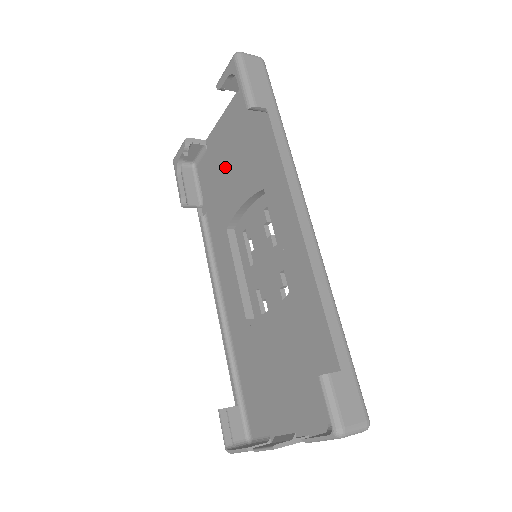
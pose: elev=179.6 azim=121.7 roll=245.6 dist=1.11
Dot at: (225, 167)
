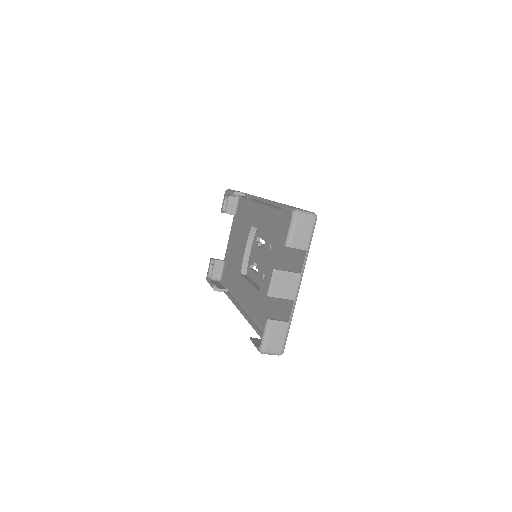
Dot at: (234, 252)
